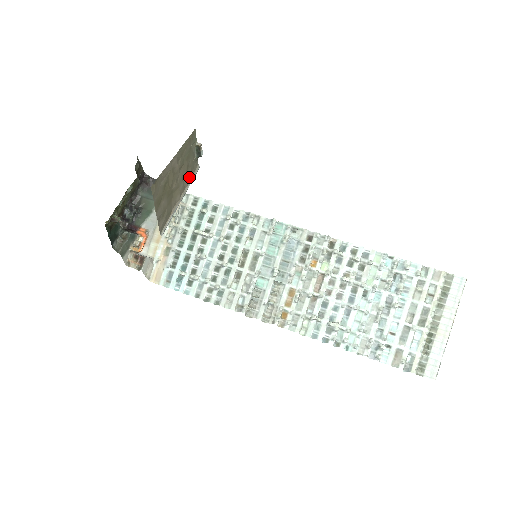
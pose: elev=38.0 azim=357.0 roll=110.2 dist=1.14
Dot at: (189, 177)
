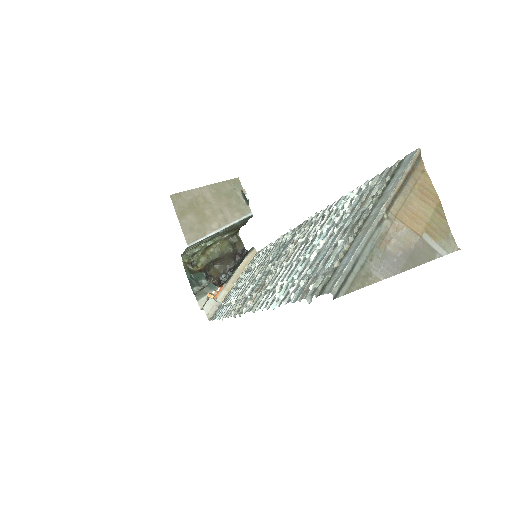
Dot at: (234, 215)
